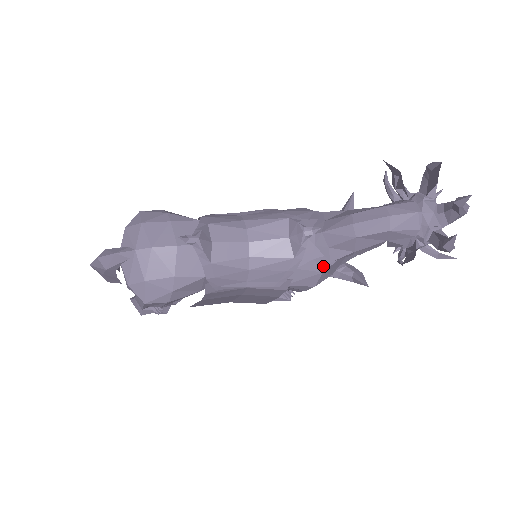
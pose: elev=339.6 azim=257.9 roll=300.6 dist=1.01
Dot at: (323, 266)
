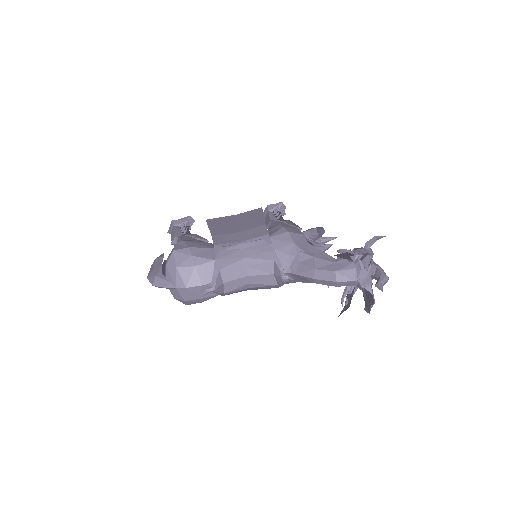
Dot at: (298, 281)
